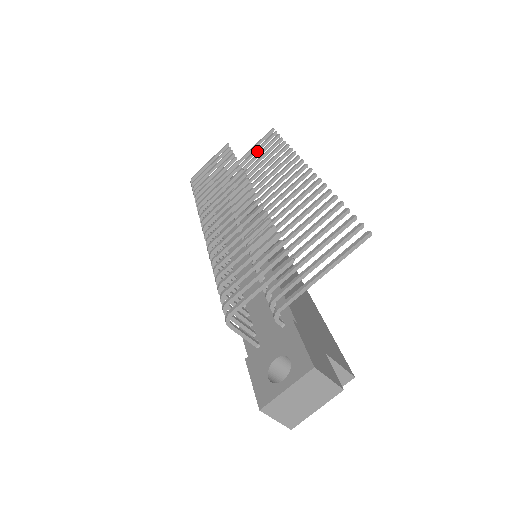
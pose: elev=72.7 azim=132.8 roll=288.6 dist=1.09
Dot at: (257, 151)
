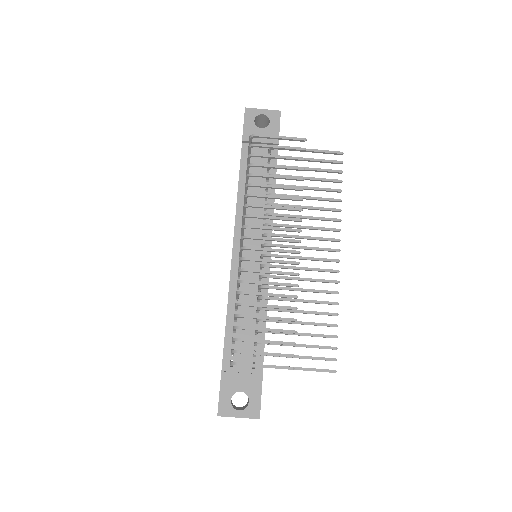
Dot at: (318, 161)
